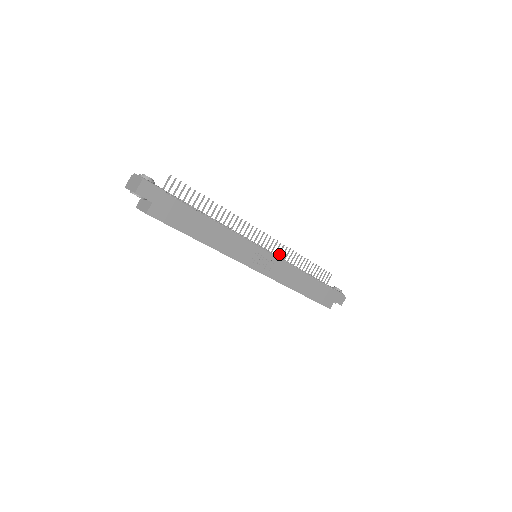
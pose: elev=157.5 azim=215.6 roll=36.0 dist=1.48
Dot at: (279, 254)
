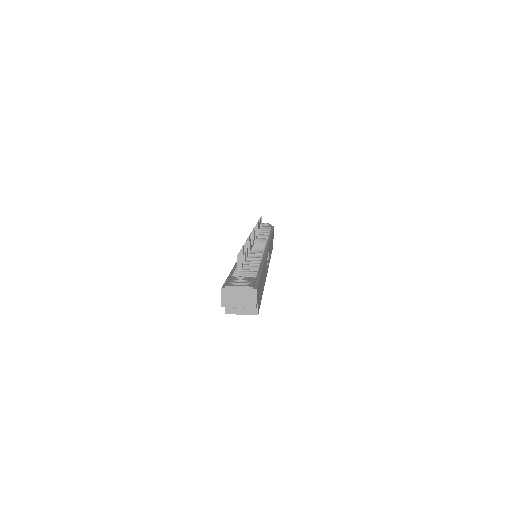
Dot at: (255, 237)
